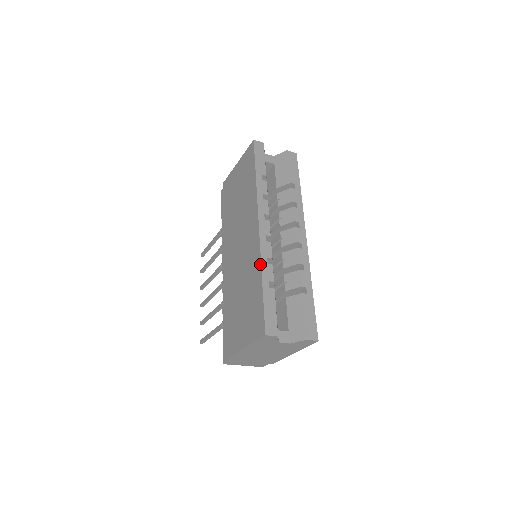
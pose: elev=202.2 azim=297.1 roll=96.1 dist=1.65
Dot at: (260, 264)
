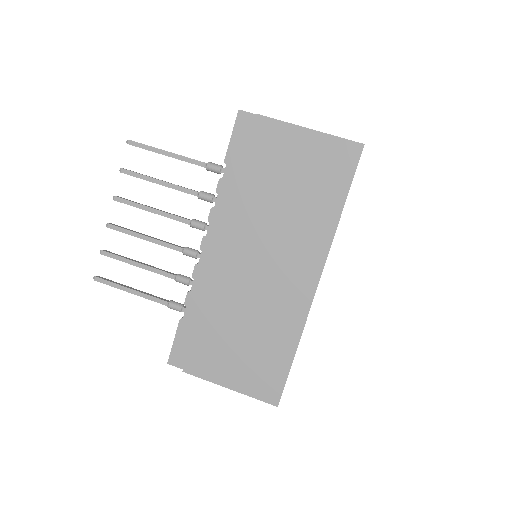
Dot at: (302, 330)
